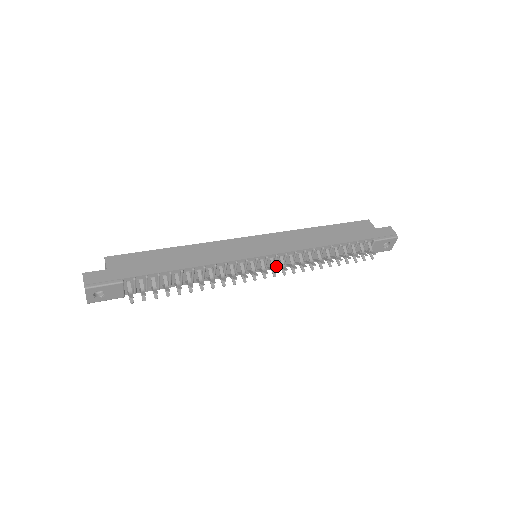
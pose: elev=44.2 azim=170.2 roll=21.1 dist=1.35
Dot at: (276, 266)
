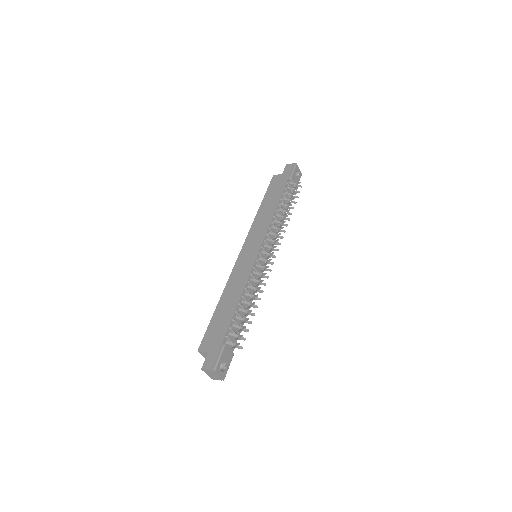
Dot at: occluded
